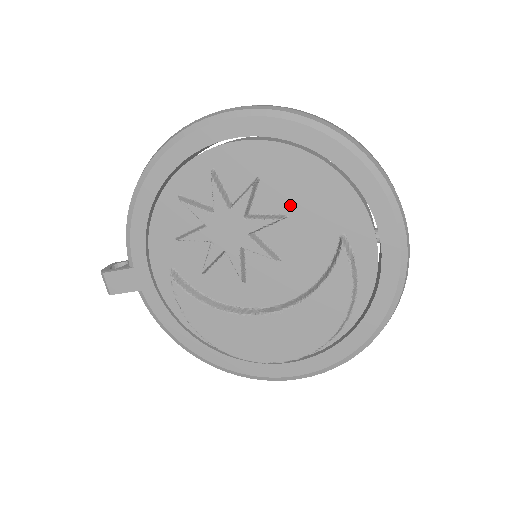
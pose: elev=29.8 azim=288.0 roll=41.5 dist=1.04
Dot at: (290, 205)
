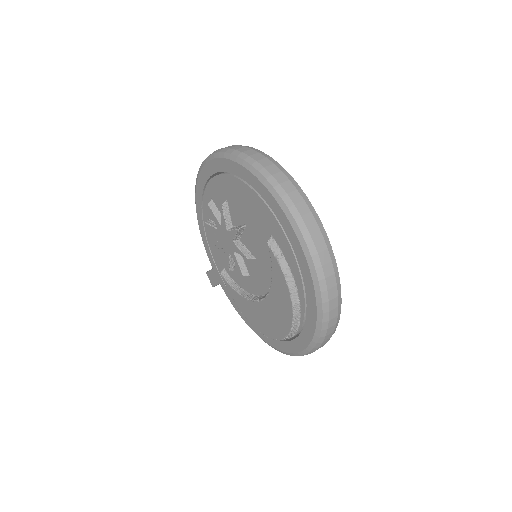
Dot at: (244, 217)
